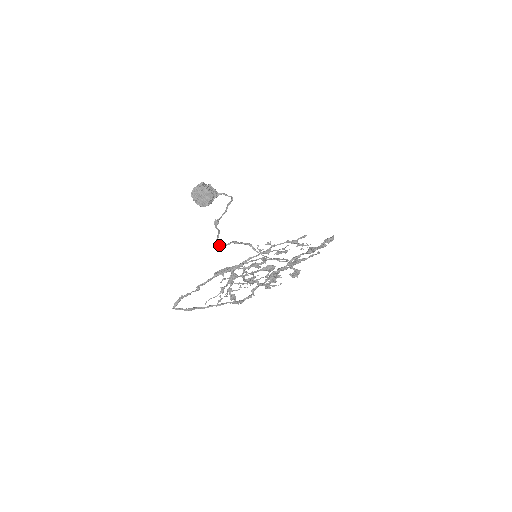
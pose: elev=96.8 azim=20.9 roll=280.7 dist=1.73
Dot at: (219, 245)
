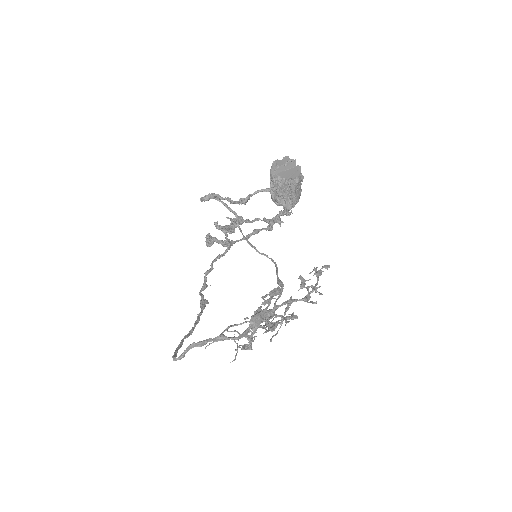
Dot at: (201, 201)
